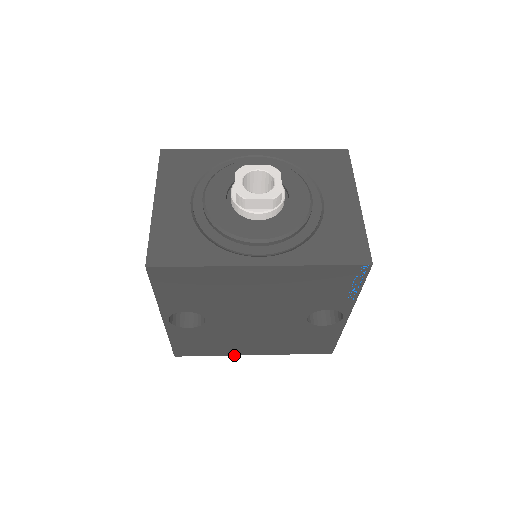
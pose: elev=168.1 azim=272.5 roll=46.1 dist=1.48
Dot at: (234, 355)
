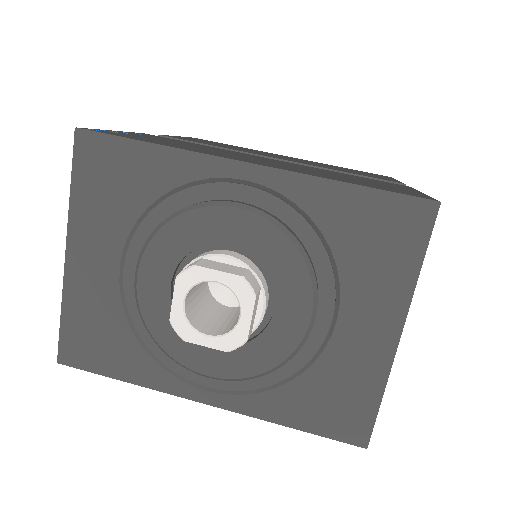
Dot at: occluded
